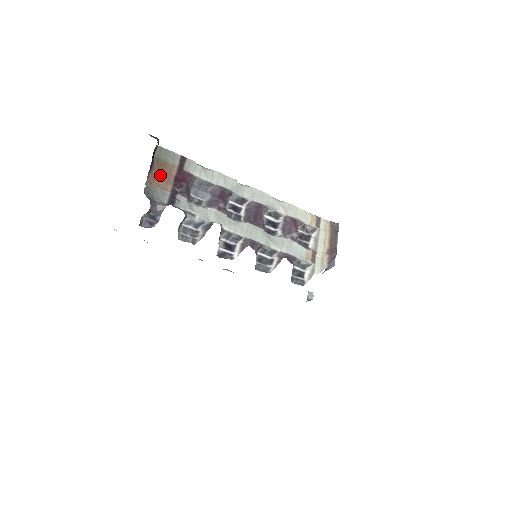
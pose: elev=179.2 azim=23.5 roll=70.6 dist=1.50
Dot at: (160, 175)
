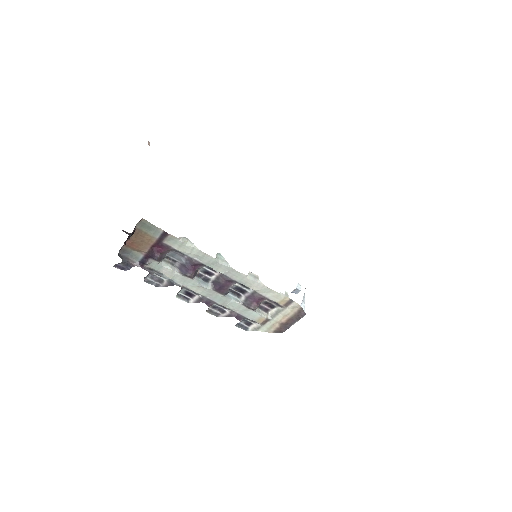
Dot at: (137, 243)
